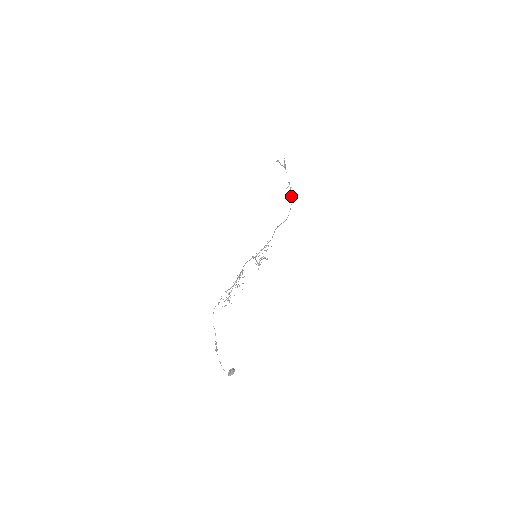
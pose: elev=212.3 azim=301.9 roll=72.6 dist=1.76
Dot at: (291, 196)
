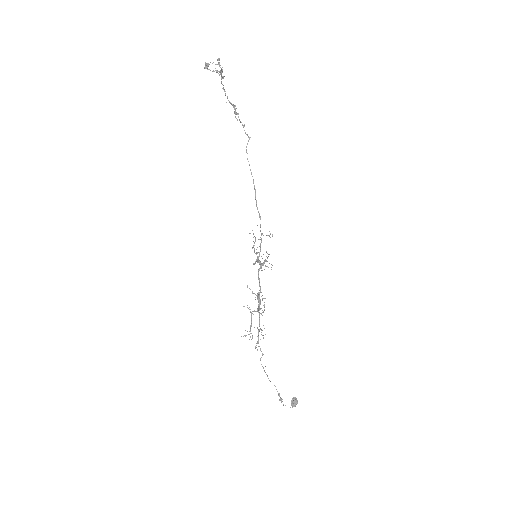
Dot at: (244, 130)
